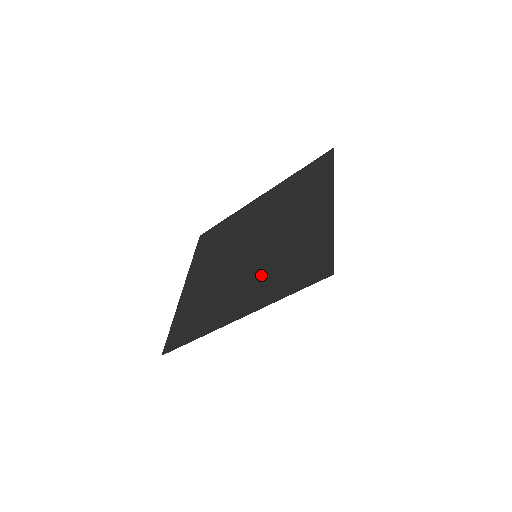
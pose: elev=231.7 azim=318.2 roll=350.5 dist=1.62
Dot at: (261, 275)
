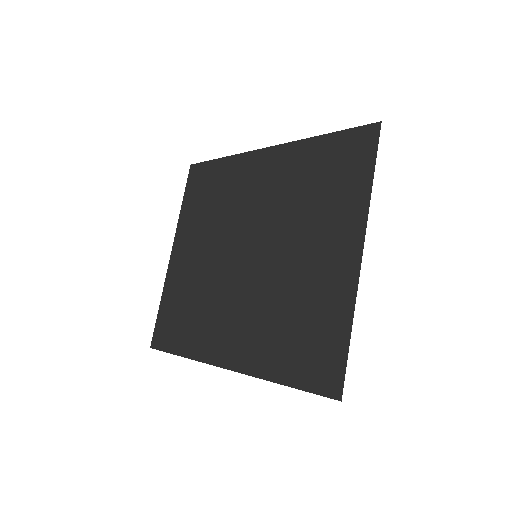
Dot at: (257, 317)
